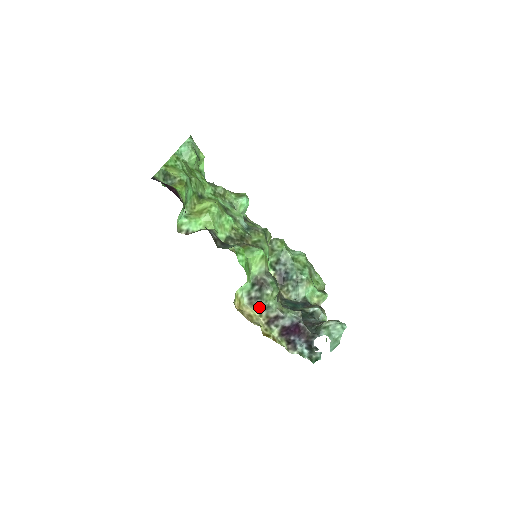
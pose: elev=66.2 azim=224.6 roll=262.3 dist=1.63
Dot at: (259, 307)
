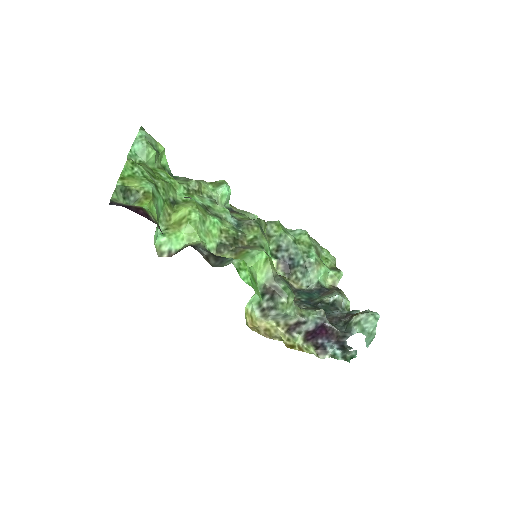
Dot at: (275, 317)
